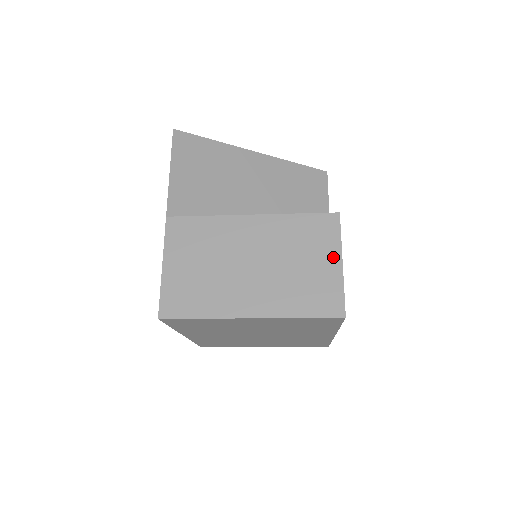
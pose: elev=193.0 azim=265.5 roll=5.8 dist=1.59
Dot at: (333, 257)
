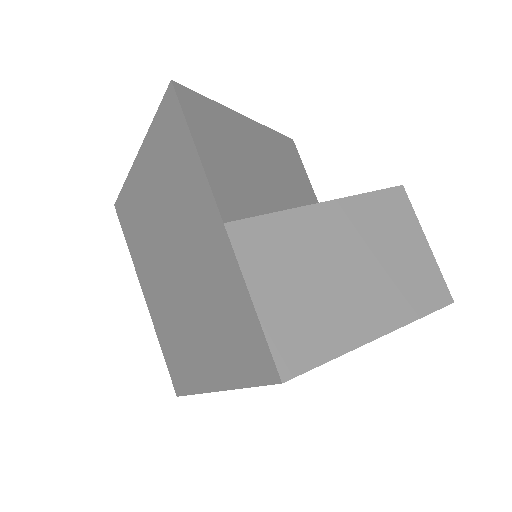
Dot at: (419, 238)
